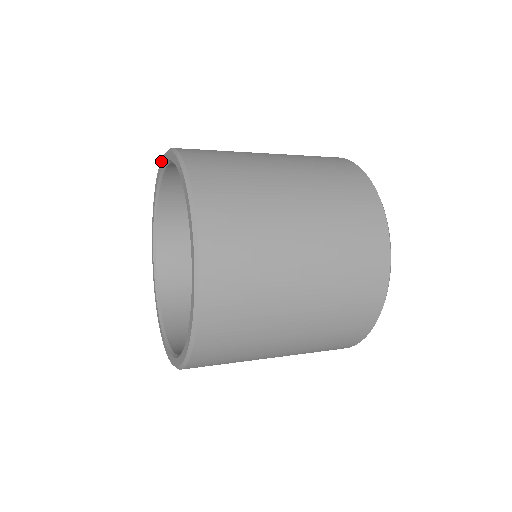
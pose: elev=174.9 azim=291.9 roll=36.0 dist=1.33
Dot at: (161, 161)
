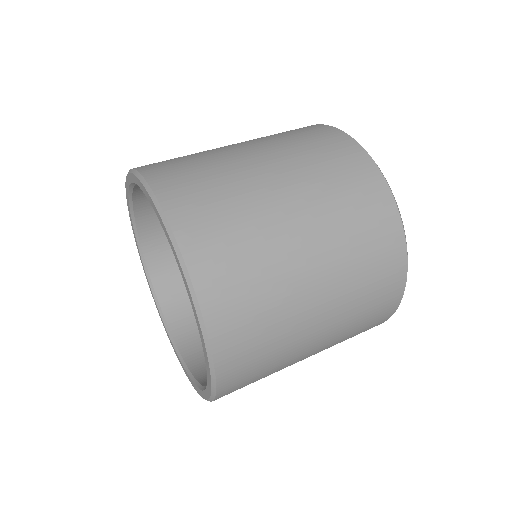
Dot at: (128, 175)
